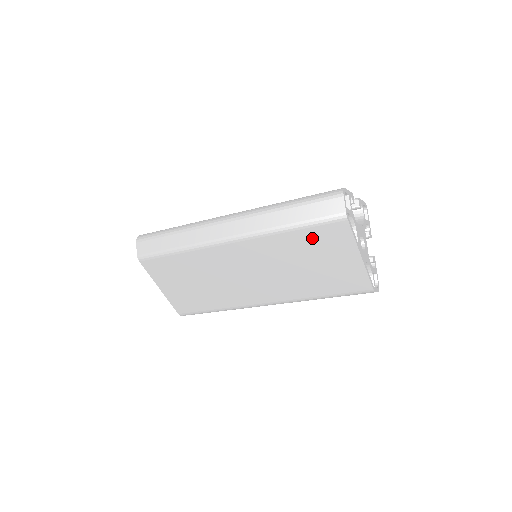
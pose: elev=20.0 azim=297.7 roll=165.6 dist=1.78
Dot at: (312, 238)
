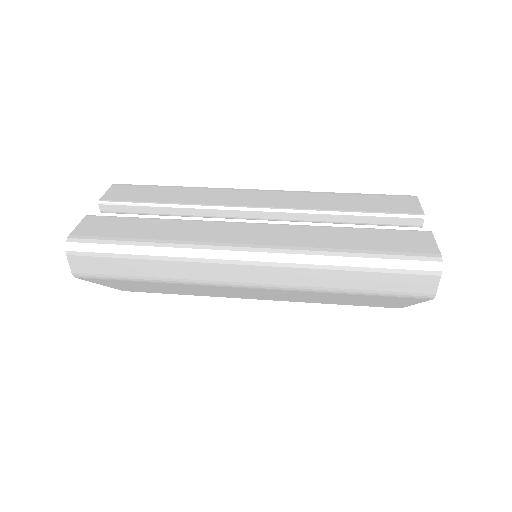
Dot at: (369, 297)
